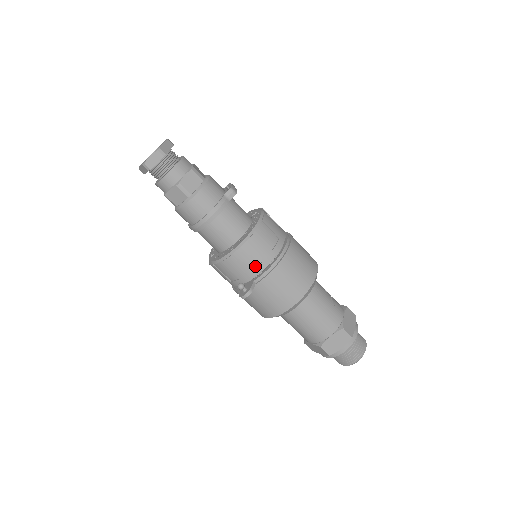
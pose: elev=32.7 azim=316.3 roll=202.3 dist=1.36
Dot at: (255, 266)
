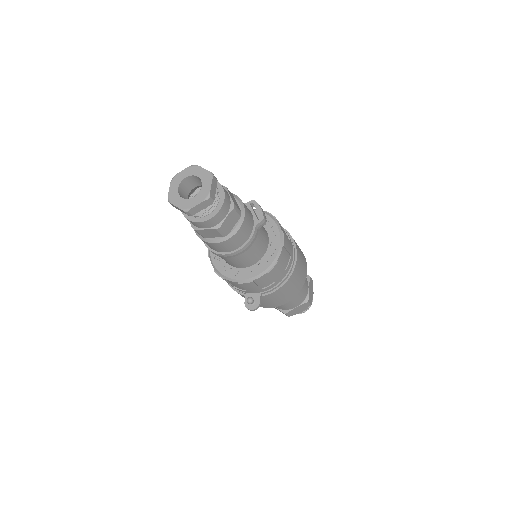
Dot at: (268, 285)
